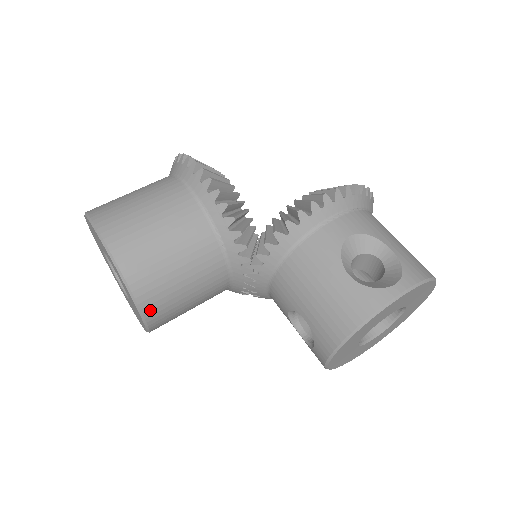
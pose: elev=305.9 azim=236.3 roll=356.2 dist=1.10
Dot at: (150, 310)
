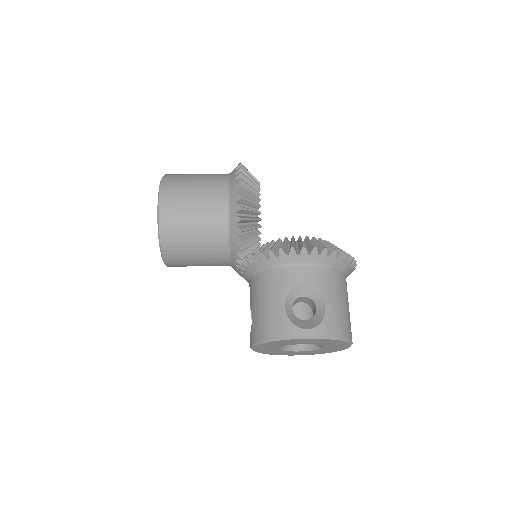
Dot at: (168, 257)
